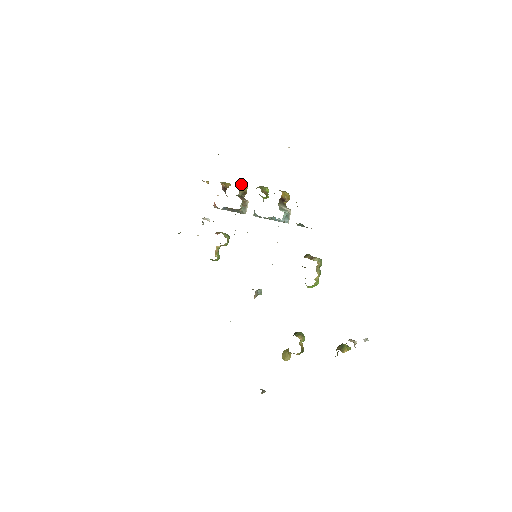
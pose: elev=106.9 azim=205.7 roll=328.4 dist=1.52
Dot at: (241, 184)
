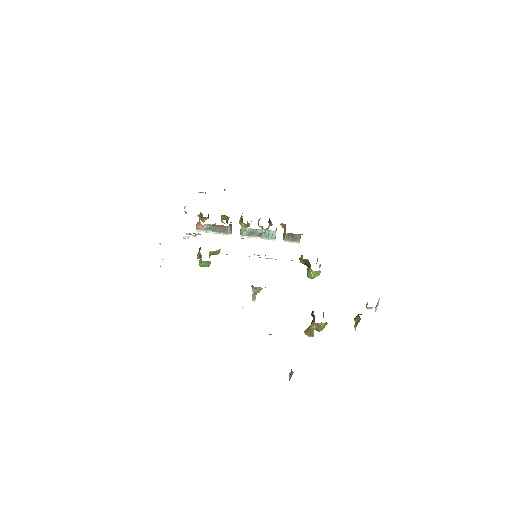
Dot at: (222, 215)
